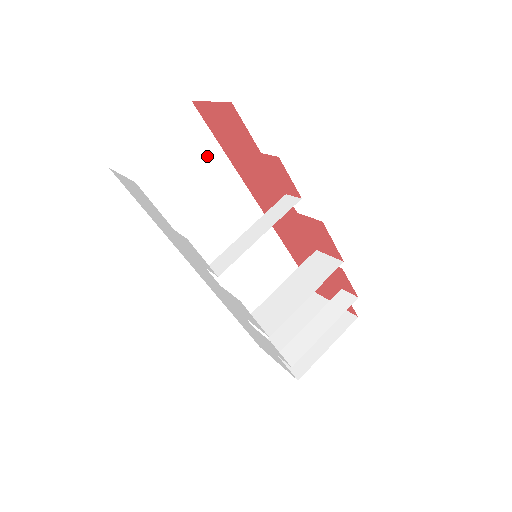
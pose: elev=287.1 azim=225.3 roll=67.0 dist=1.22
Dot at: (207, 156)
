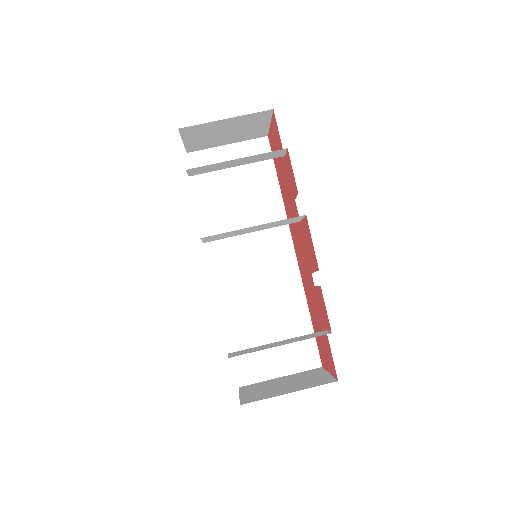
Dot at: (263, 179)
